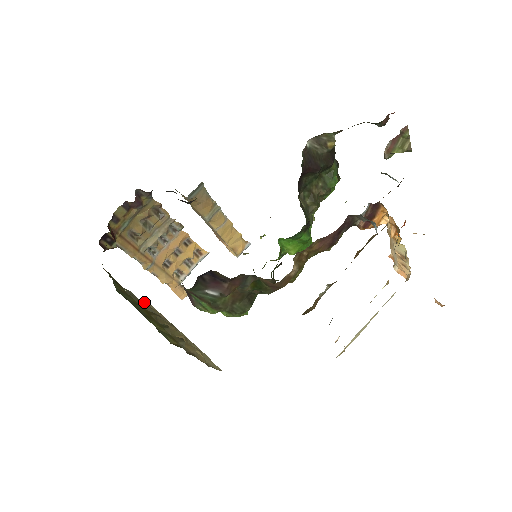
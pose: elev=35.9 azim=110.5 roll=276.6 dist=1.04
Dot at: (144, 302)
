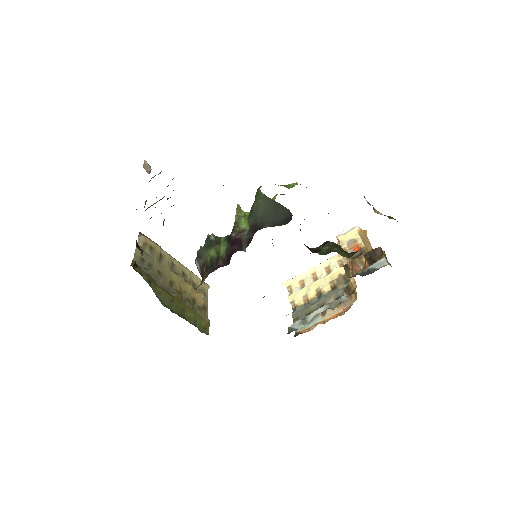
Dot at: (147, 247)
